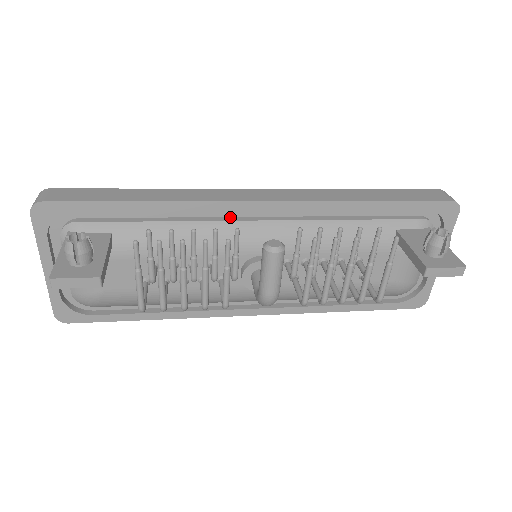
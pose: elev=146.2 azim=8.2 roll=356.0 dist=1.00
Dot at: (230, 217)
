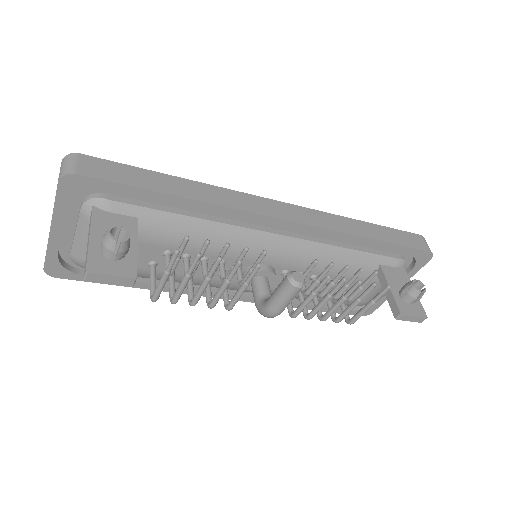
Dot at: (250, 224)
